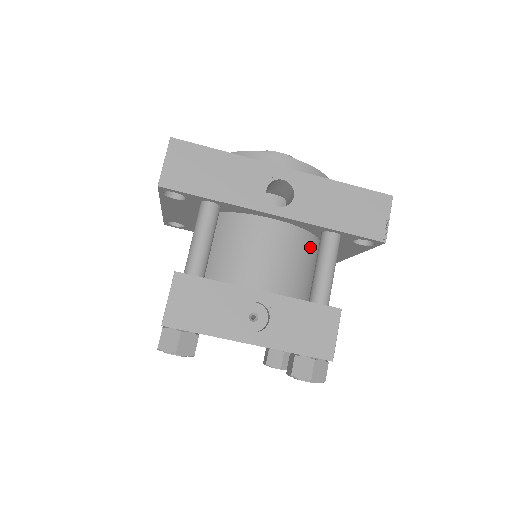
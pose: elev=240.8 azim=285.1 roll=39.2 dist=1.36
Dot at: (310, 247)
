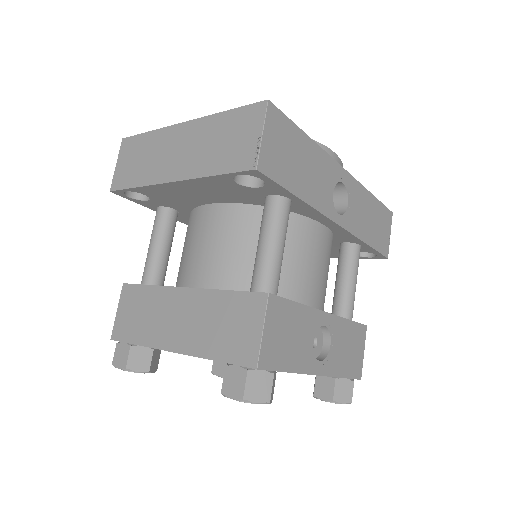
Dot at: occluded
